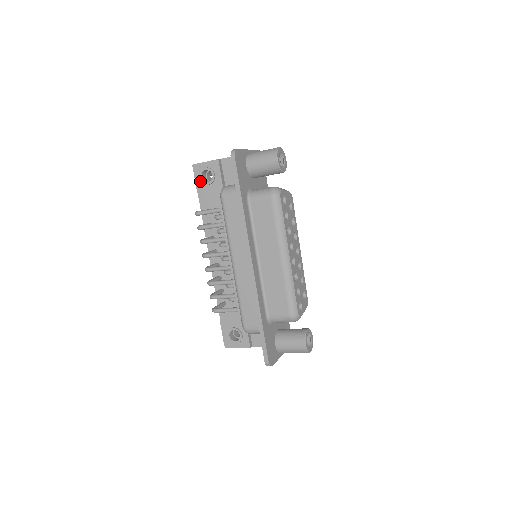
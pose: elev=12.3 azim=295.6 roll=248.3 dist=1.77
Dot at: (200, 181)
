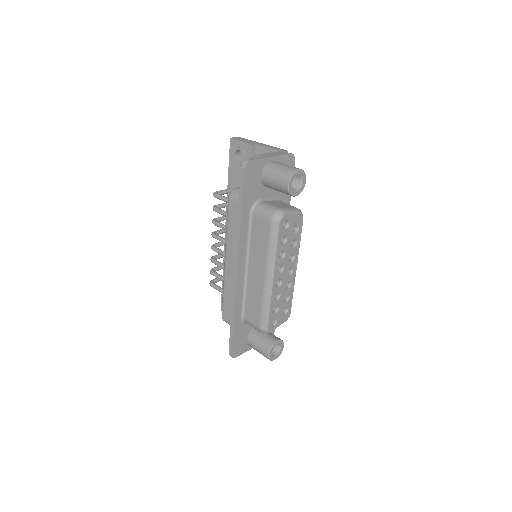
Dot at: (233, 158)
